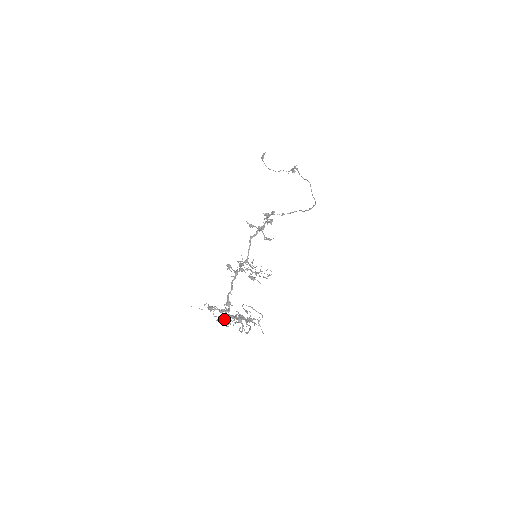
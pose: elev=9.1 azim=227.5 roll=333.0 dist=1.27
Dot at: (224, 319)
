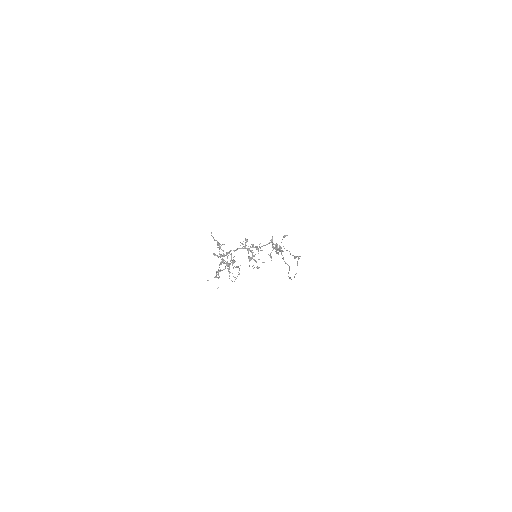
Dot at: (221, 255)
